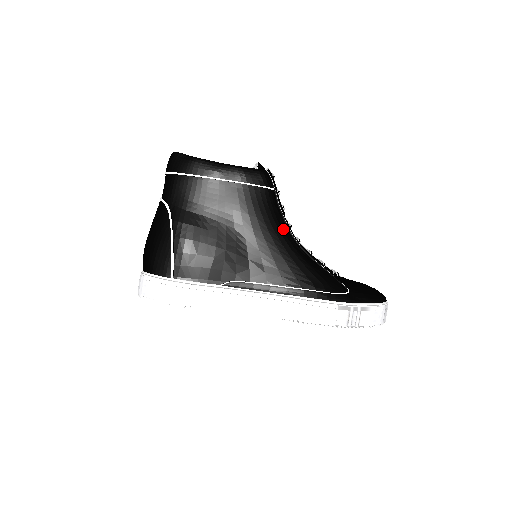
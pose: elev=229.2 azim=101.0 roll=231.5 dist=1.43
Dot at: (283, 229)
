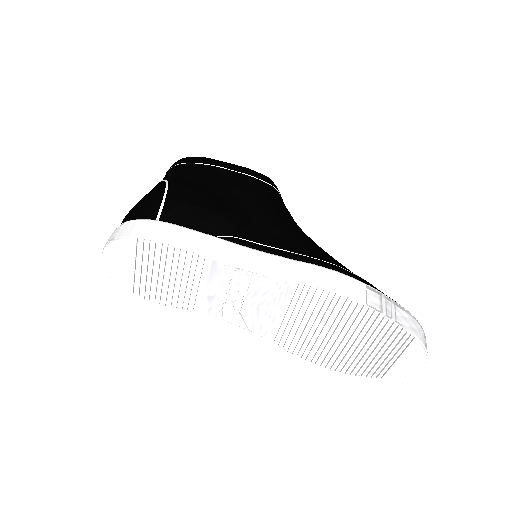
Dot at: (290, 218)
